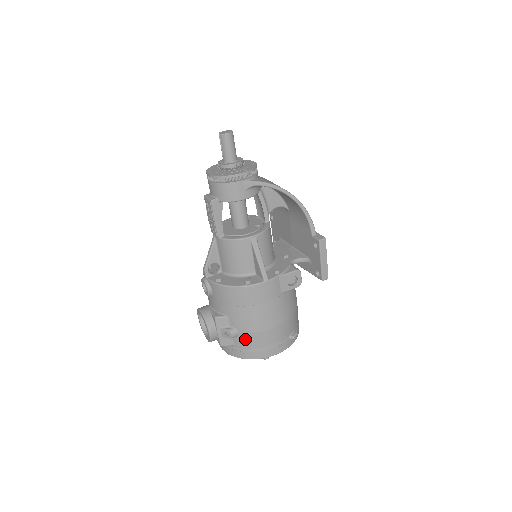
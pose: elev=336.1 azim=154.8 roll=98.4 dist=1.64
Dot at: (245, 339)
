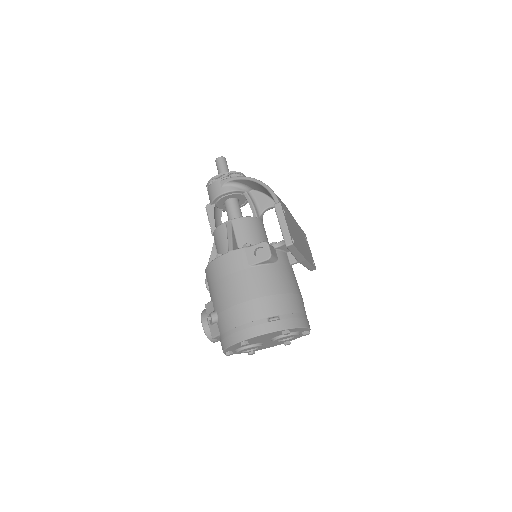
Dot at: (222, 320)
